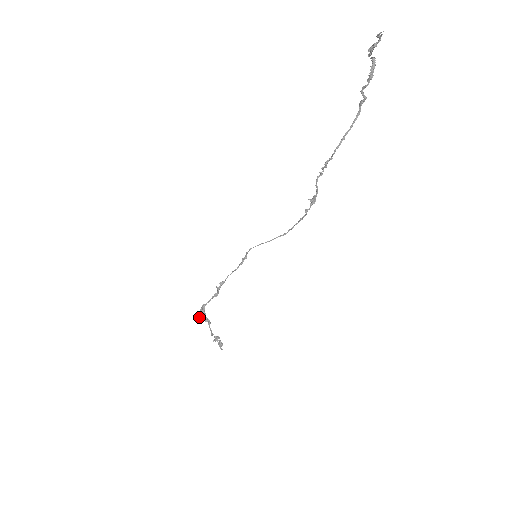
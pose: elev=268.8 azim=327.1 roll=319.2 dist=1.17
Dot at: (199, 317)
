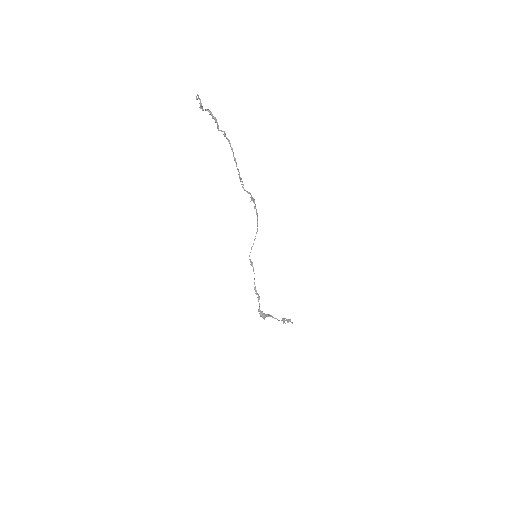
Dot at: (263, 318)
